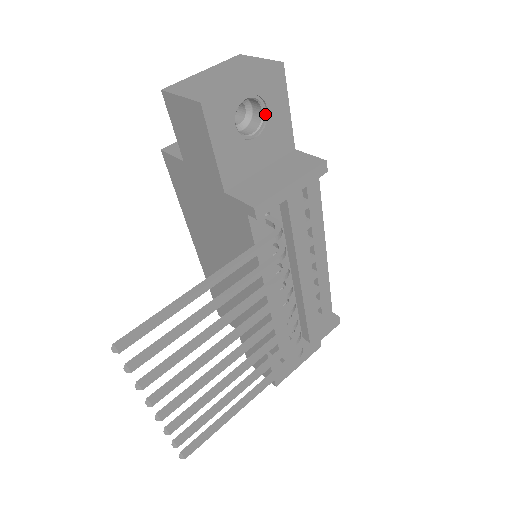
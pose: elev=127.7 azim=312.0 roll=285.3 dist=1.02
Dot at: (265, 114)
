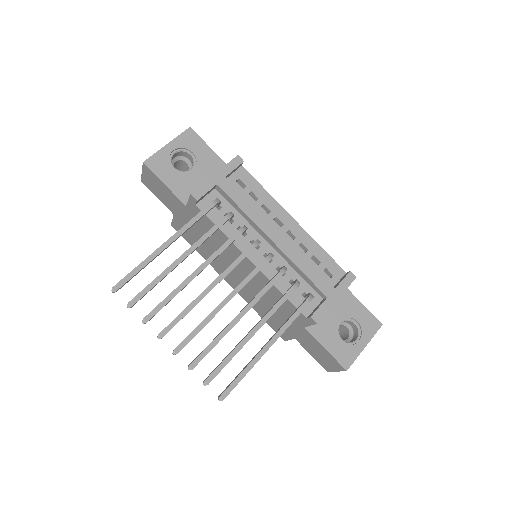
Dot at: (194, 156)
